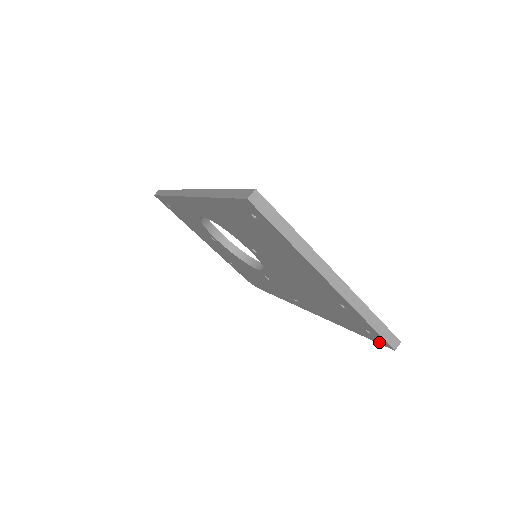
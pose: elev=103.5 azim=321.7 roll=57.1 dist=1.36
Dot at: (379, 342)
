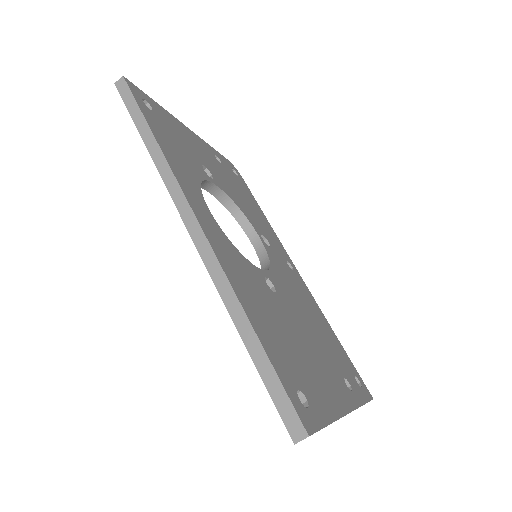
Dot at: occluded
